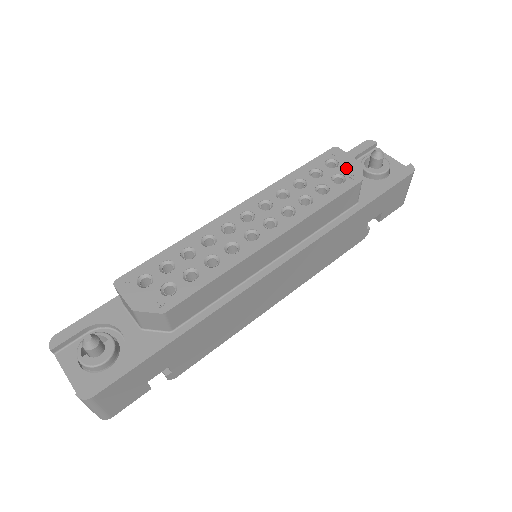
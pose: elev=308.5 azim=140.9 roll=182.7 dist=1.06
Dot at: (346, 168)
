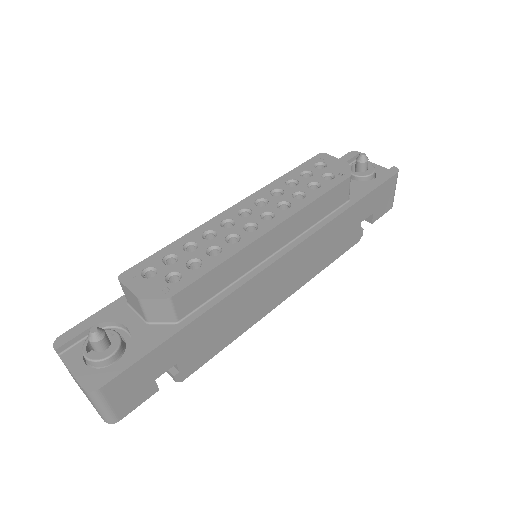
Dot at: (334, 168)
